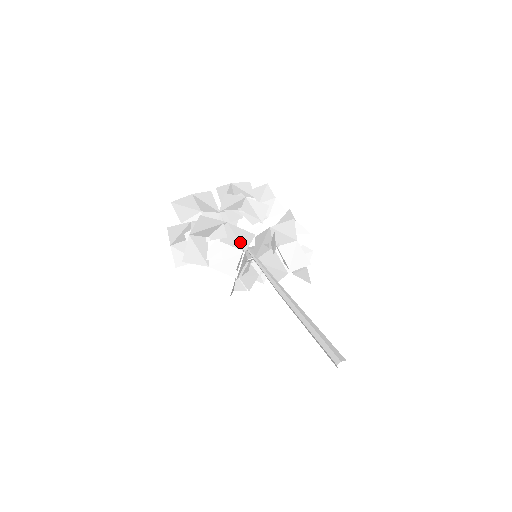
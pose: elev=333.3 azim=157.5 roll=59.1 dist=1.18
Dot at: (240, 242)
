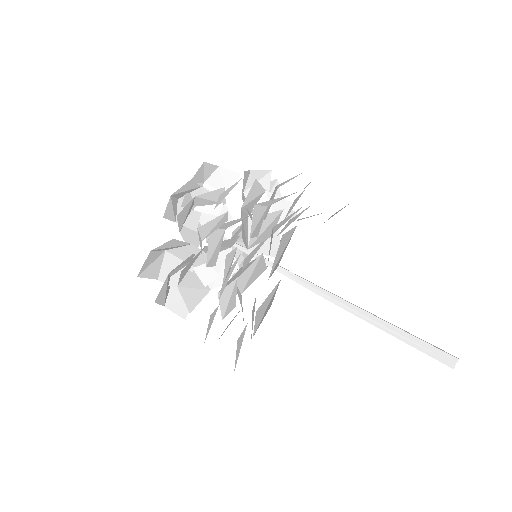
Dot at: (224, 246)
